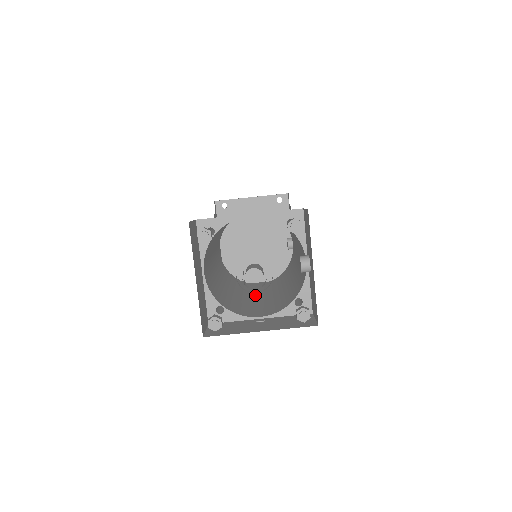
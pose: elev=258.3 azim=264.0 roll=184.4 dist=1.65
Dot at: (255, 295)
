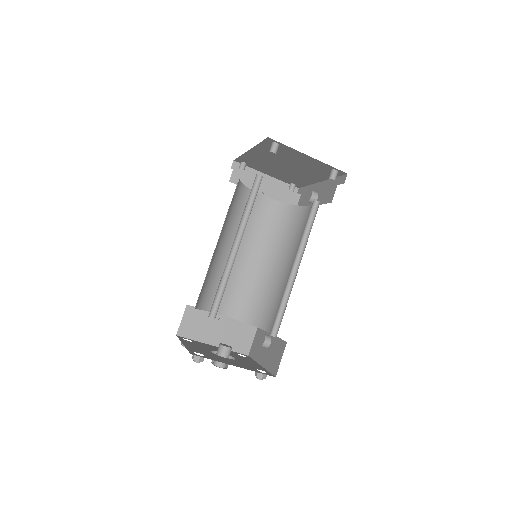
Dot at: (243, 244)
